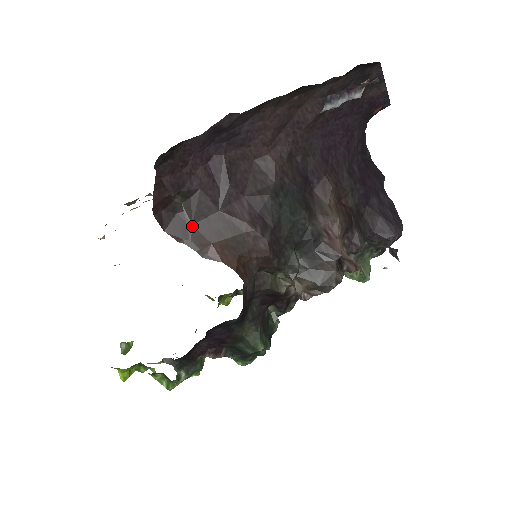
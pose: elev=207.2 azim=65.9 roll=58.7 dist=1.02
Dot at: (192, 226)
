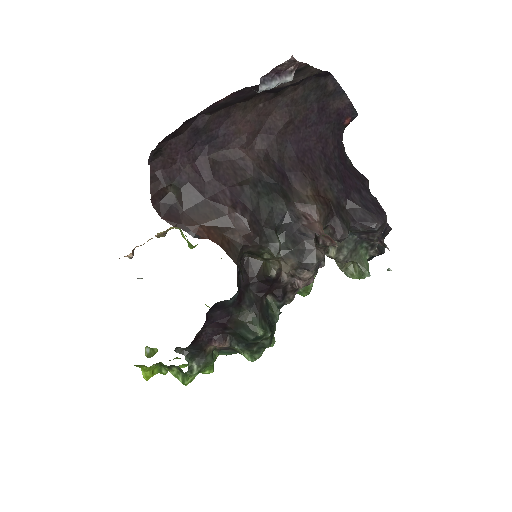
Dot at: (183, 212)
